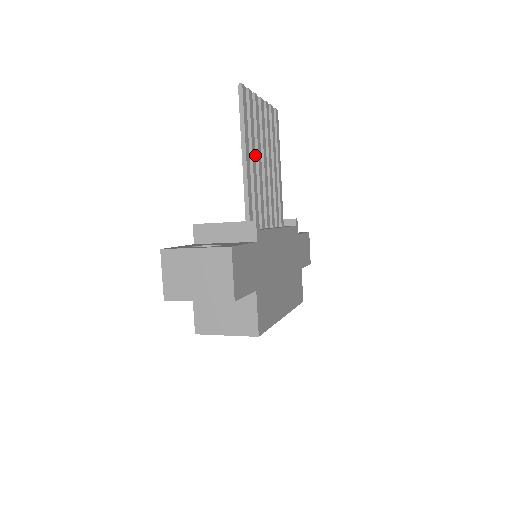
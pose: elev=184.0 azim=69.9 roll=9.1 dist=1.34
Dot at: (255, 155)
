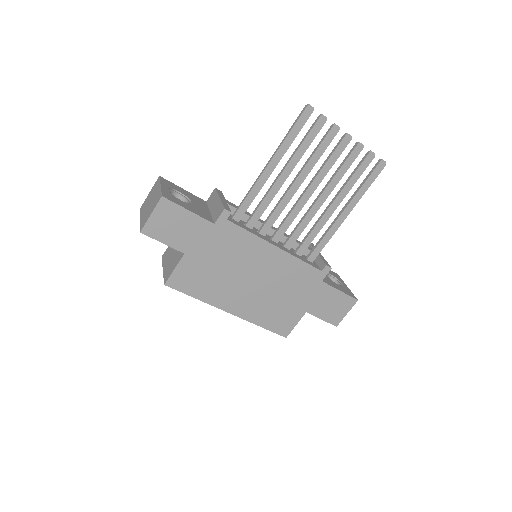
Dot at: occluded
